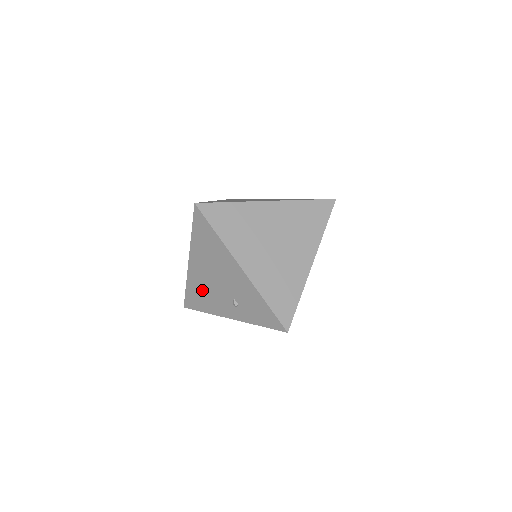
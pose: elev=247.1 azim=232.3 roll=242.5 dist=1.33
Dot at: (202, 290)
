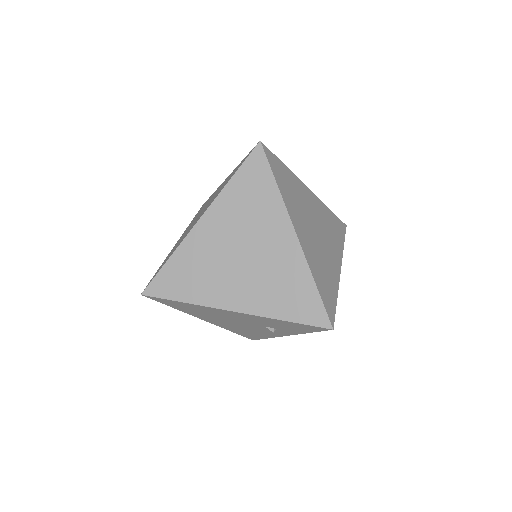
Dot at: (242, 330)
